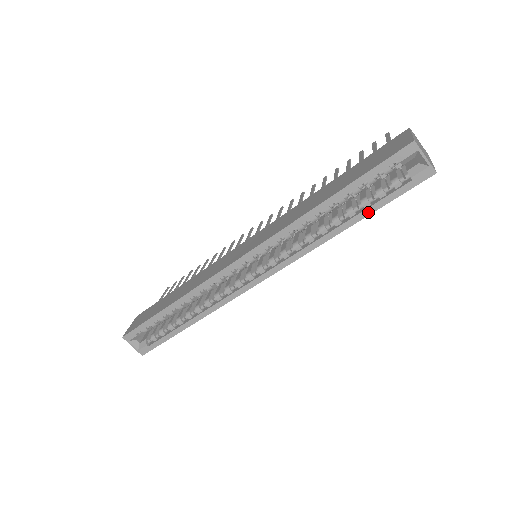
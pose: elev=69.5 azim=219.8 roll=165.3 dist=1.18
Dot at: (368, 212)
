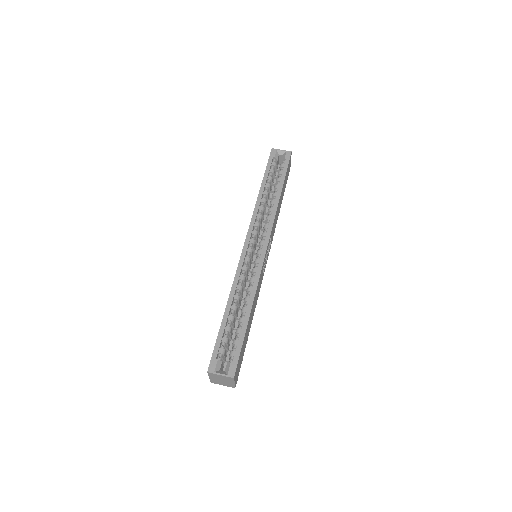
Dot at: (282, 180)
